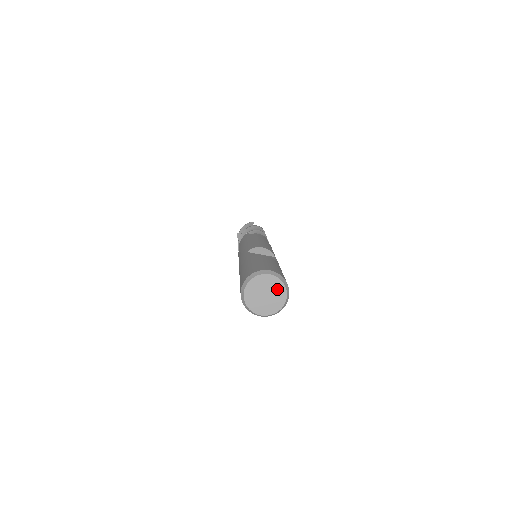
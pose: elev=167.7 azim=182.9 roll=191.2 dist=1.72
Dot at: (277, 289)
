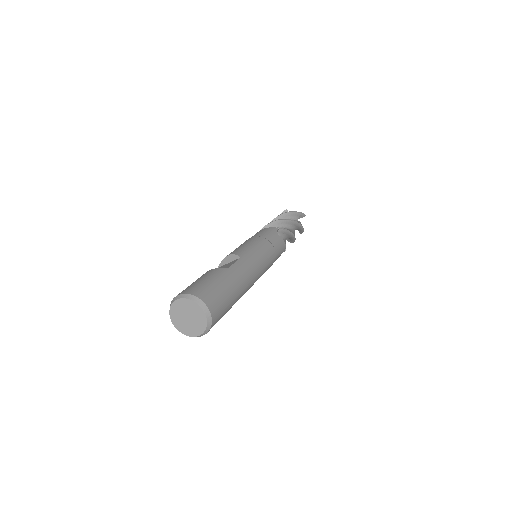
Dot at: (191, 308)
